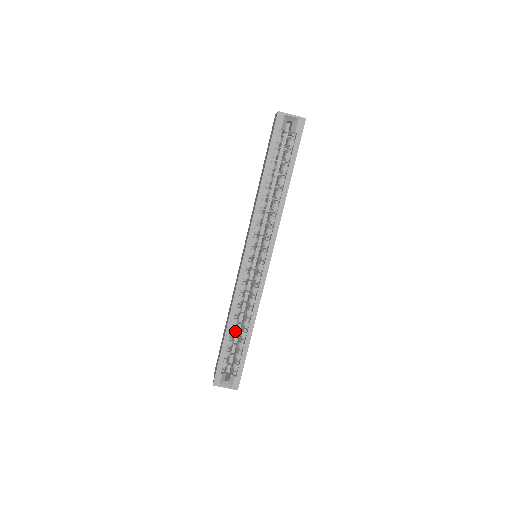
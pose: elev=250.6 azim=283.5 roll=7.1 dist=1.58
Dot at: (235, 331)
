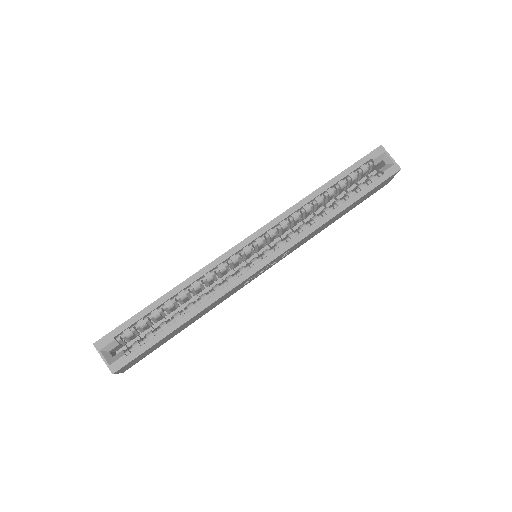
Dot at: (172, 305)
